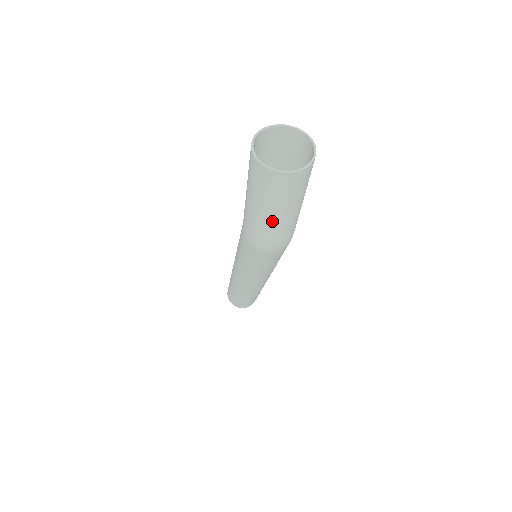
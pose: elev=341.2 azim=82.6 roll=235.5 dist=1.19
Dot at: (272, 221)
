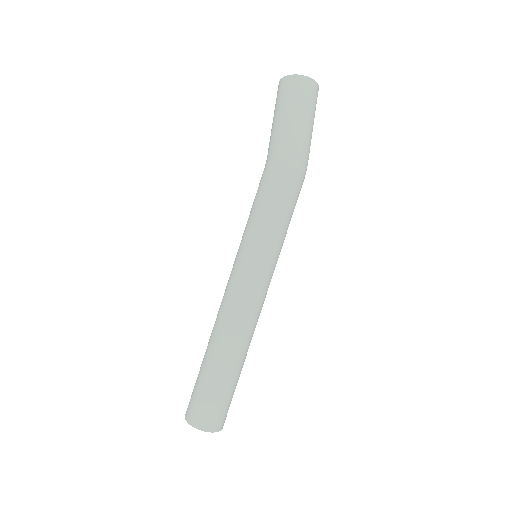
Dot at: (303, 126)
